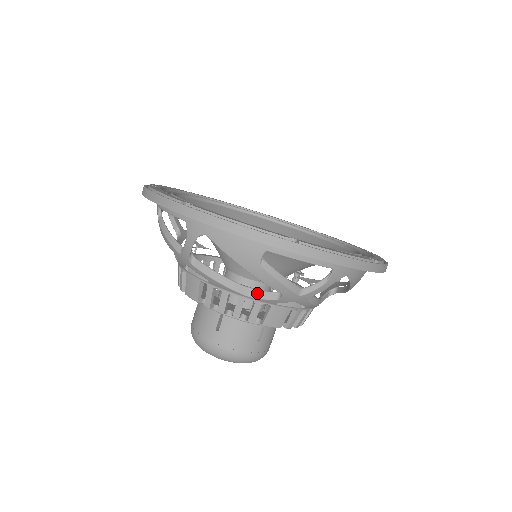
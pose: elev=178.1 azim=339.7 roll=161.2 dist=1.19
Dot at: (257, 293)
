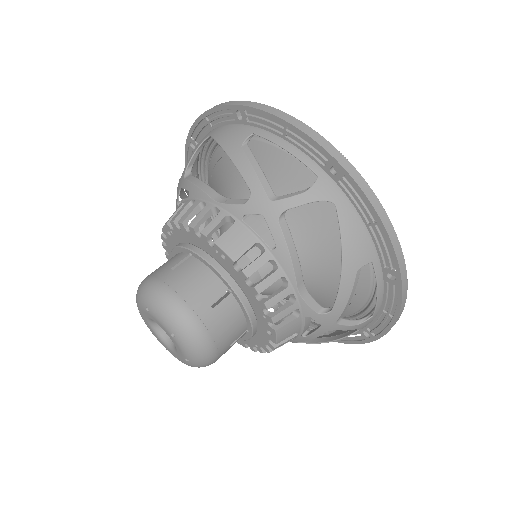
Dot at: (307, 294)
